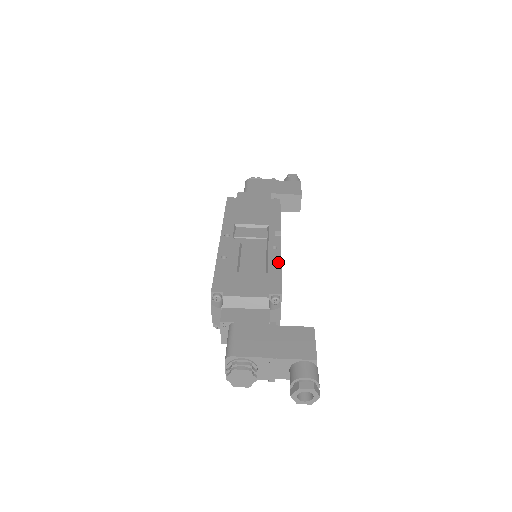
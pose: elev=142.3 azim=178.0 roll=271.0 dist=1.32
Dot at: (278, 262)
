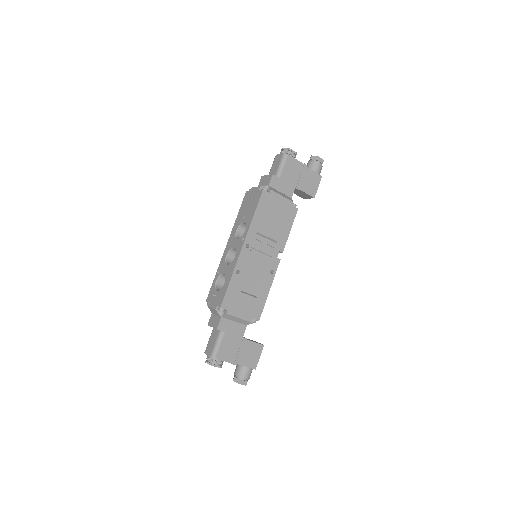
Dot at: (268, 289)
